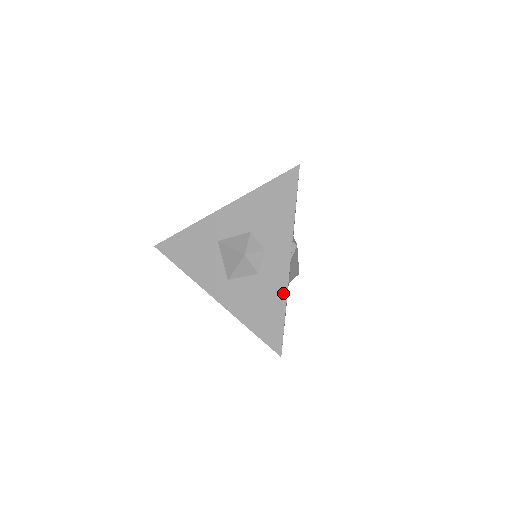
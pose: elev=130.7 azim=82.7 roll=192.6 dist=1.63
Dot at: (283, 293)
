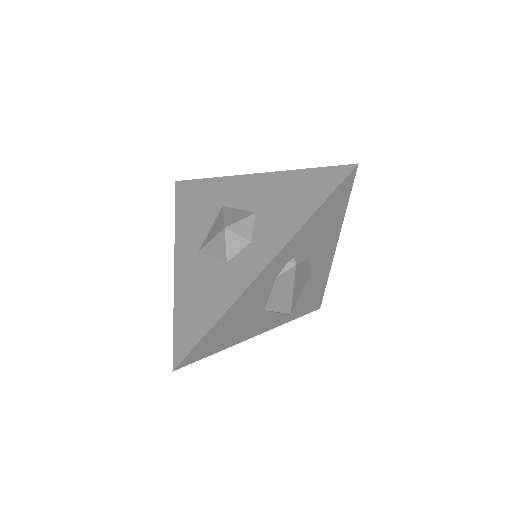
Dot at: (230, 300)
